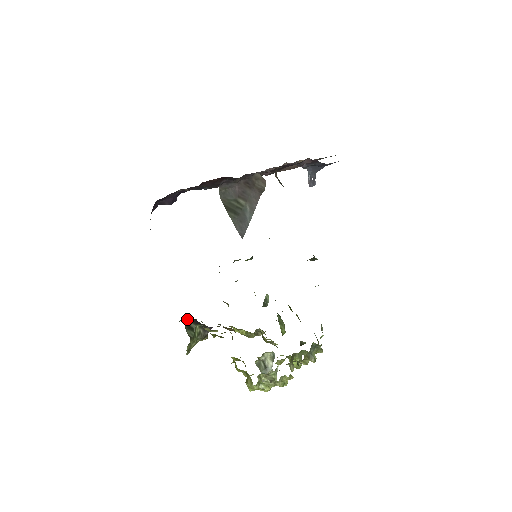
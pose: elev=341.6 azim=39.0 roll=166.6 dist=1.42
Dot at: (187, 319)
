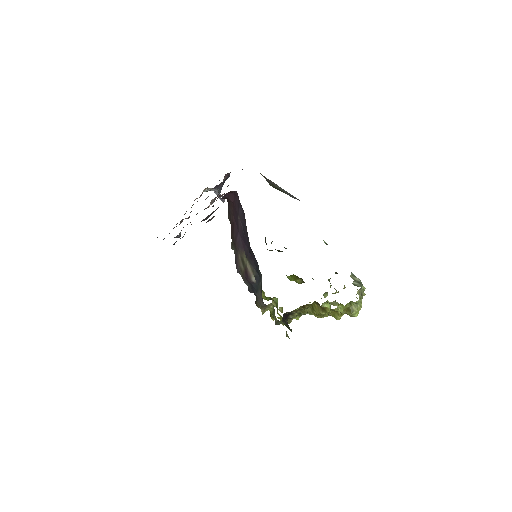
Dot at: occluded
